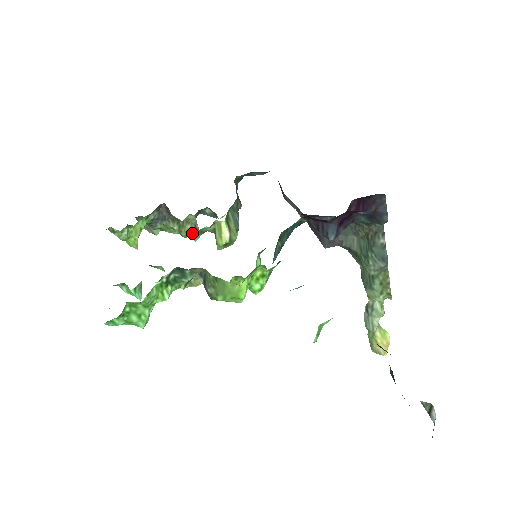
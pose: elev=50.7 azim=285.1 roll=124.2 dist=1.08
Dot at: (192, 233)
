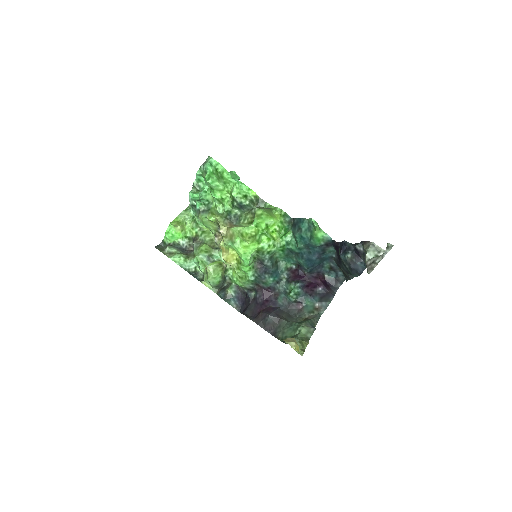
Dot at: (209, 249)
